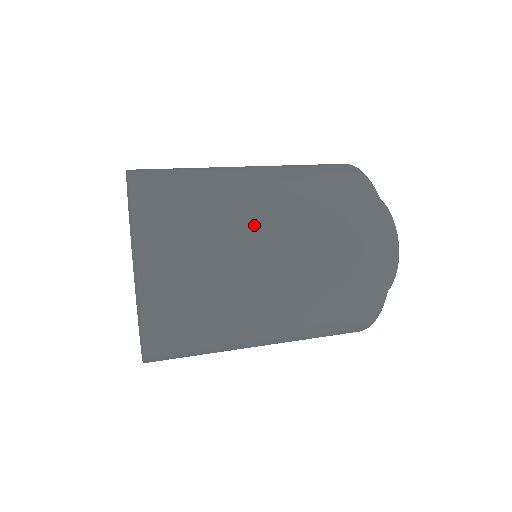
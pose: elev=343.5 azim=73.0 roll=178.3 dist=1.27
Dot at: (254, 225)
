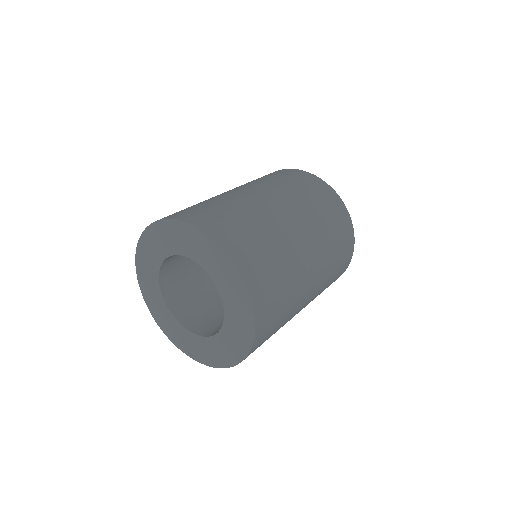
Dot at: (268, 208)
